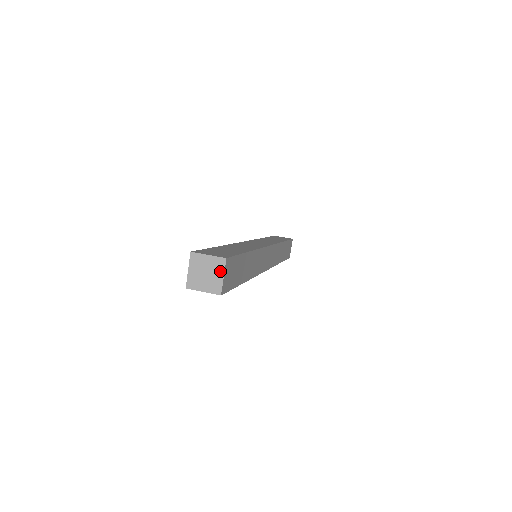
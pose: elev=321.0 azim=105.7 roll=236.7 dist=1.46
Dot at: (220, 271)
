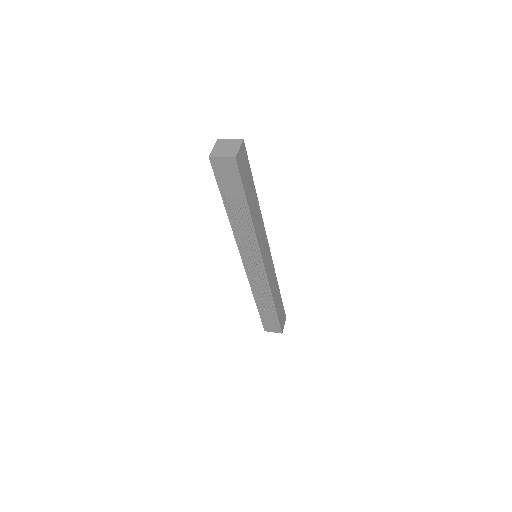
Dot at: (237, 146)
